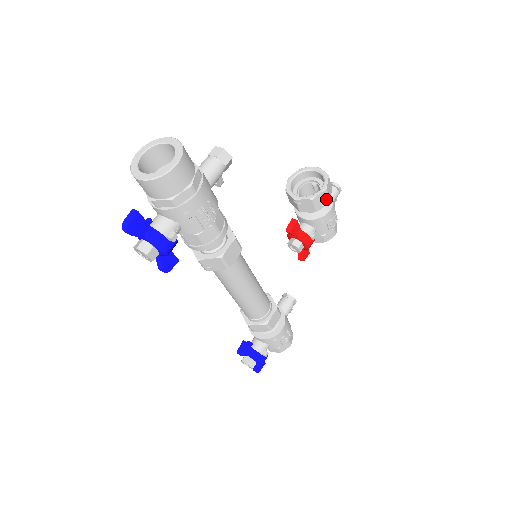
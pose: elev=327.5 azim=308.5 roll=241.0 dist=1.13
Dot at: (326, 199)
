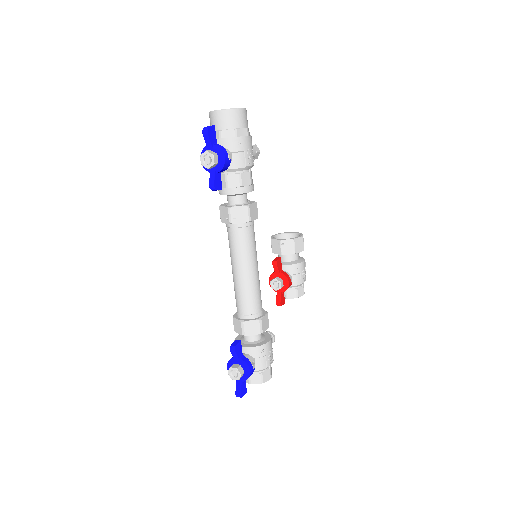
Dot at: (302, 246)
